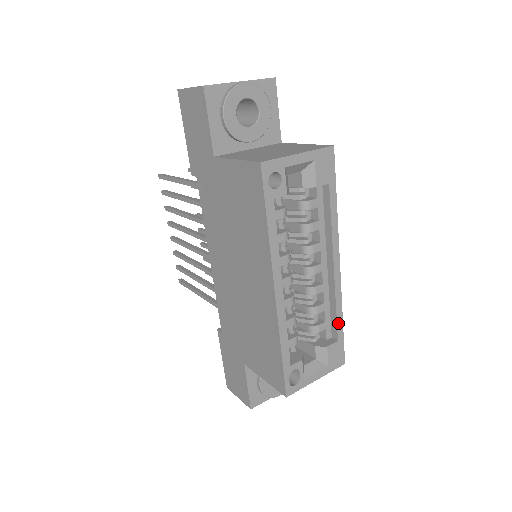
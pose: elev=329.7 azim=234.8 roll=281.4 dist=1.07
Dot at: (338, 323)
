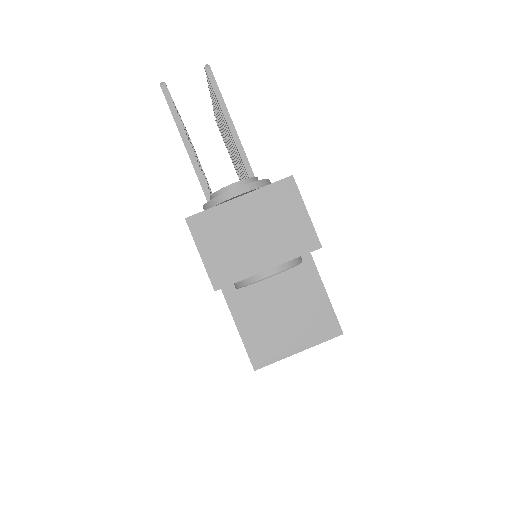
Dot at: occluded
